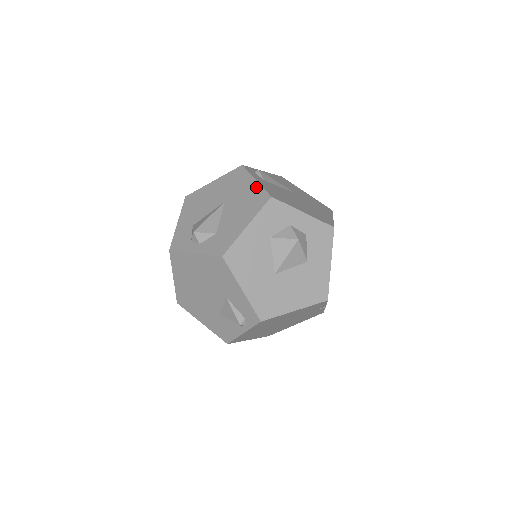
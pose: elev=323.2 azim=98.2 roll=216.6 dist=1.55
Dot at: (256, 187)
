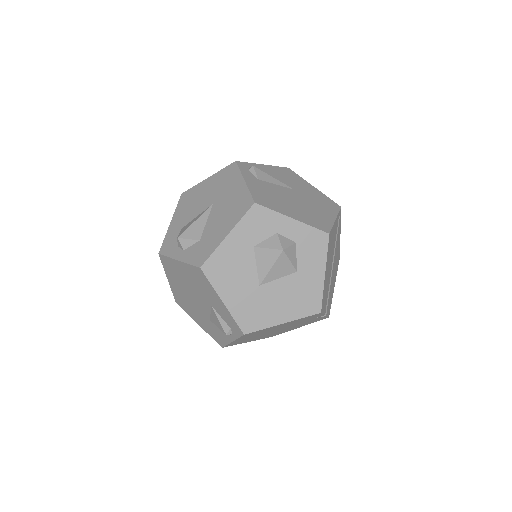
Dot at: (243, 189)
